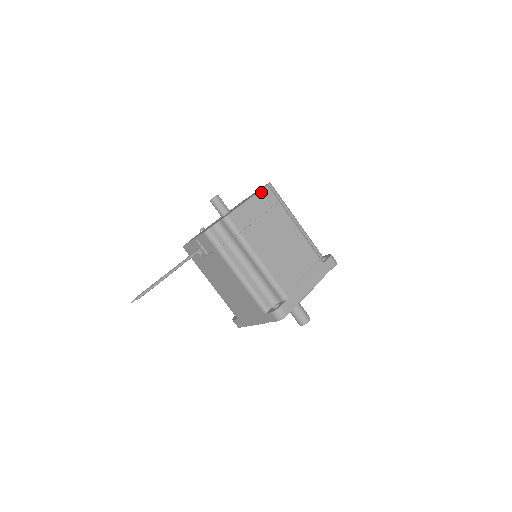
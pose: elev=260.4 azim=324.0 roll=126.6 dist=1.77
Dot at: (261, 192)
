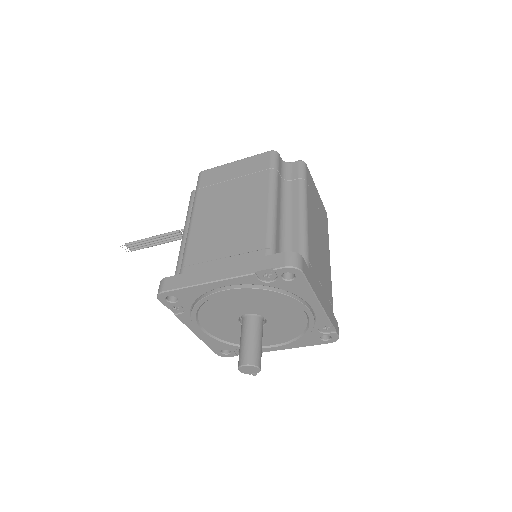
Dot at: (257, 156)
